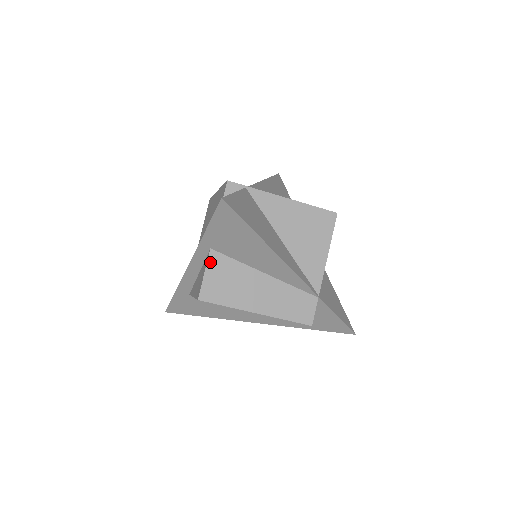
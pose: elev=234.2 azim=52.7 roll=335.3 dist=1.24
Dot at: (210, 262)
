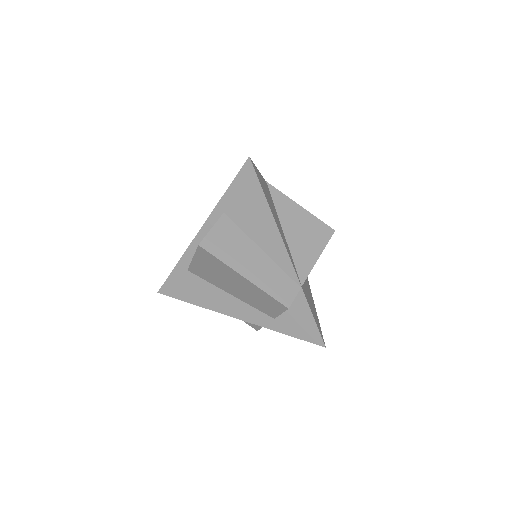
Dot at: (220, 222)
